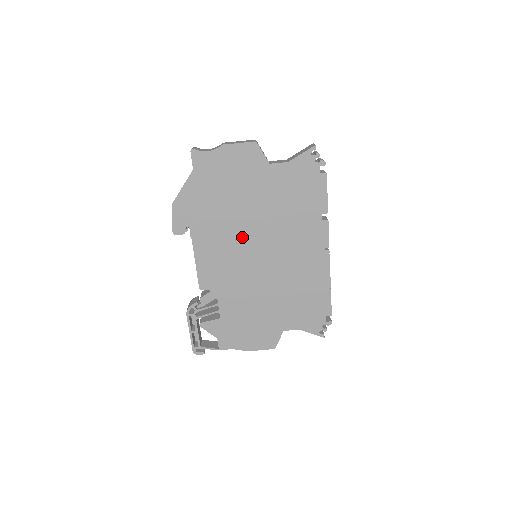
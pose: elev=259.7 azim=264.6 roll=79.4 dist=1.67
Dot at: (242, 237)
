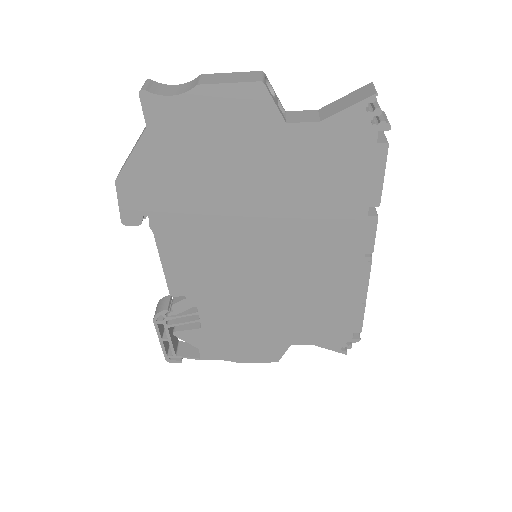
Dot at: (234, 233)
